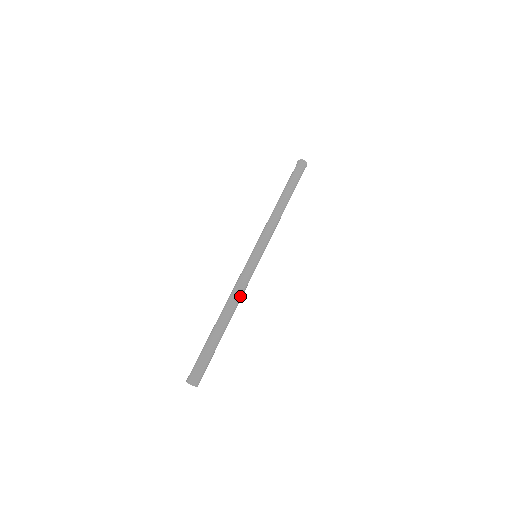
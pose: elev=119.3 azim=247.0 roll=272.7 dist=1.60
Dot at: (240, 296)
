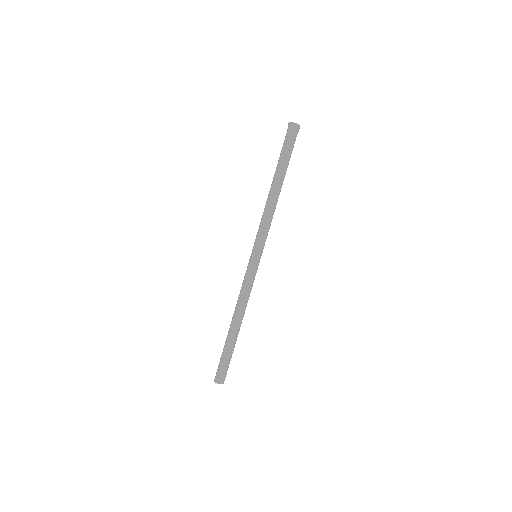
Dot at: (246, 302)
